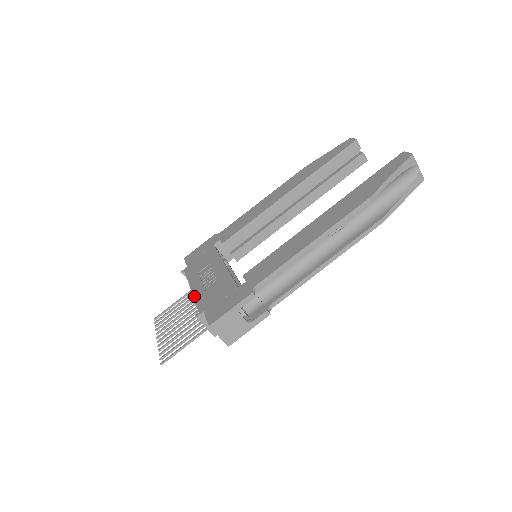
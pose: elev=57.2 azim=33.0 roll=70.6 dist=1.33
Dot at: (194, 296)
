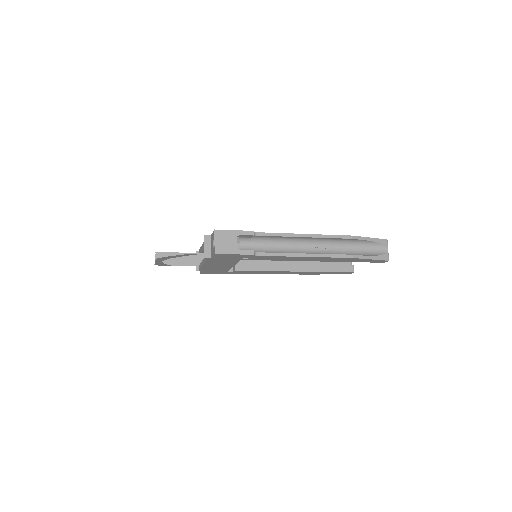
Dot at: occluded
